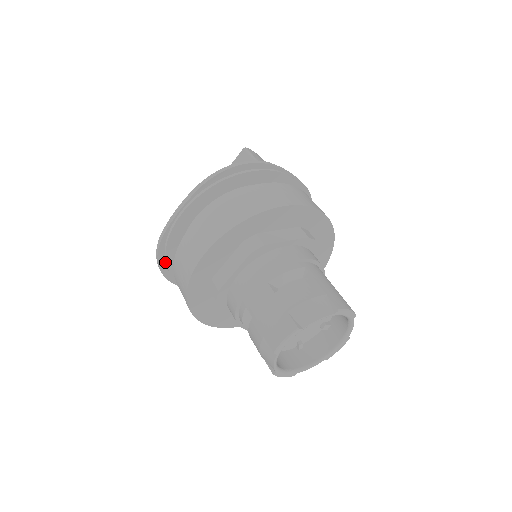
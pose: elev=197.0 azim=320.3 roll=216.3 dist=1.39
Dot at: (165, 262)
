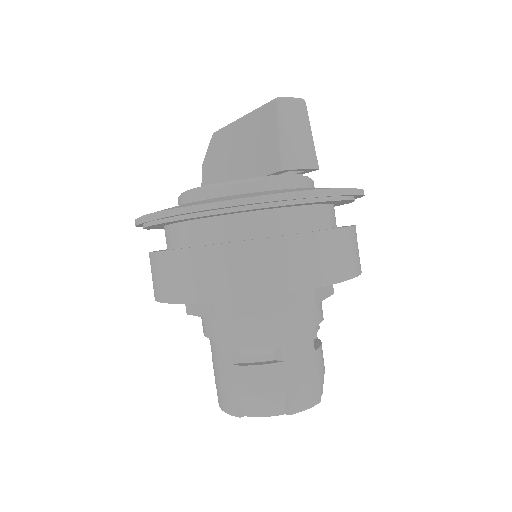
Dot at: occluded
